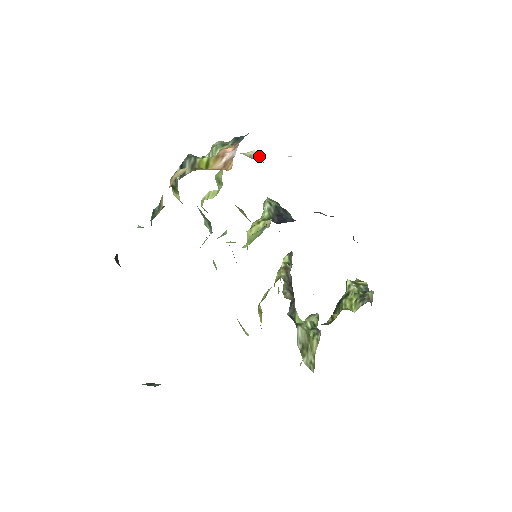
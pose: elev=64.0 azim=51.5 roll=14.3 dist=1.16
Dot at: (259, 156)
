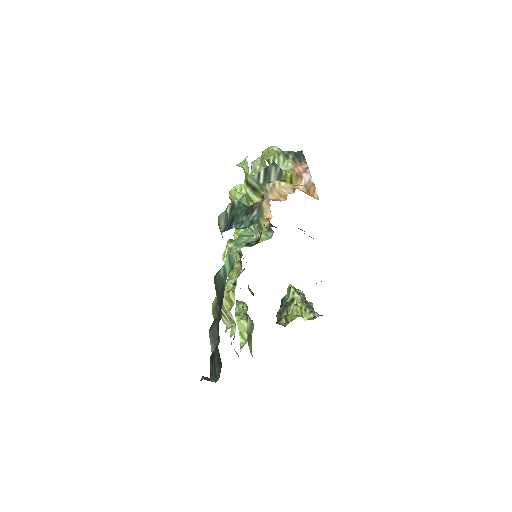
Dot at: occluded
